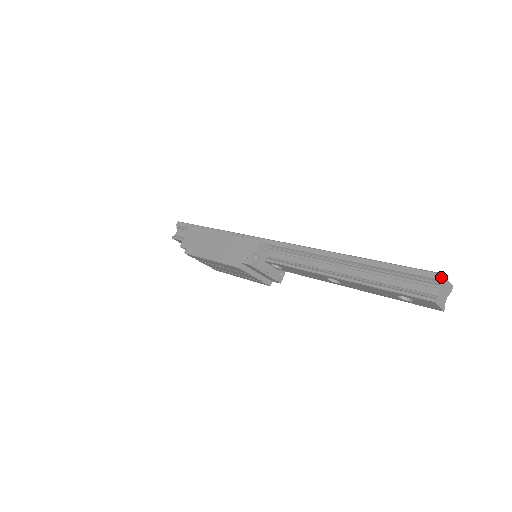
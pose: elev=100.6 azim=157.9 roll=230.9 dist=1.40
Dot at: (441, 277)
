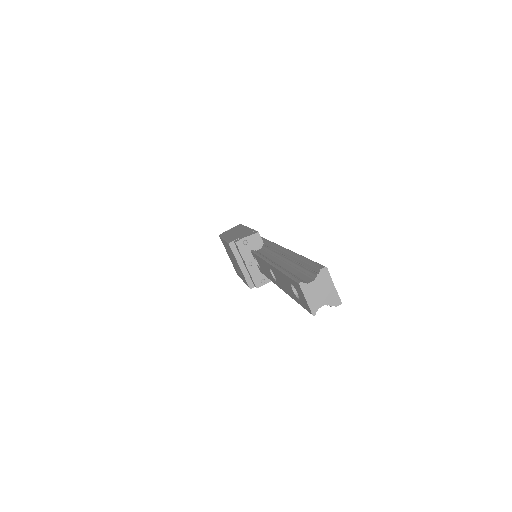
Dot at: (322, 268)
